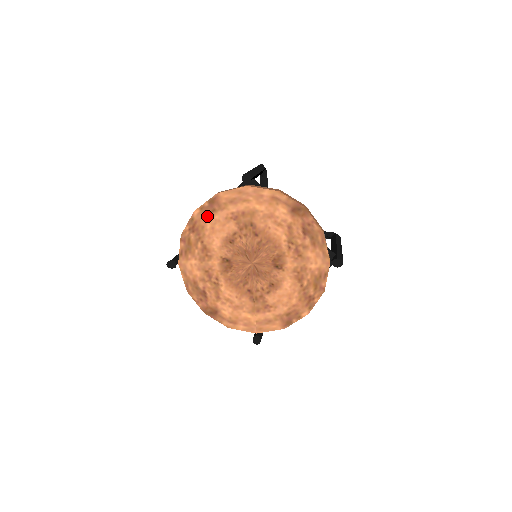
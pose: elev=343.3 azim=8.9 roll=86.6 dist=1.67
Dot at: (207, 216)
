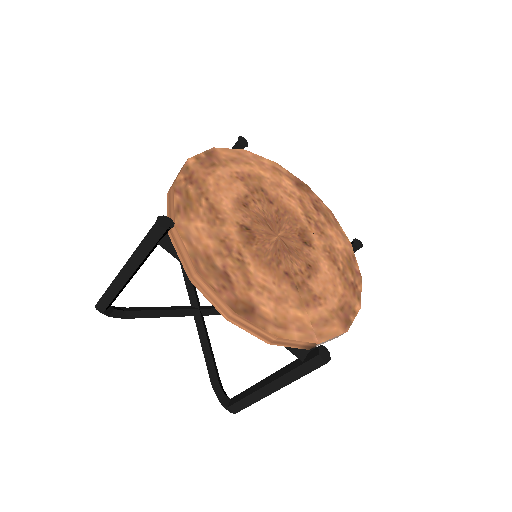
Dot at: (206, 169)
